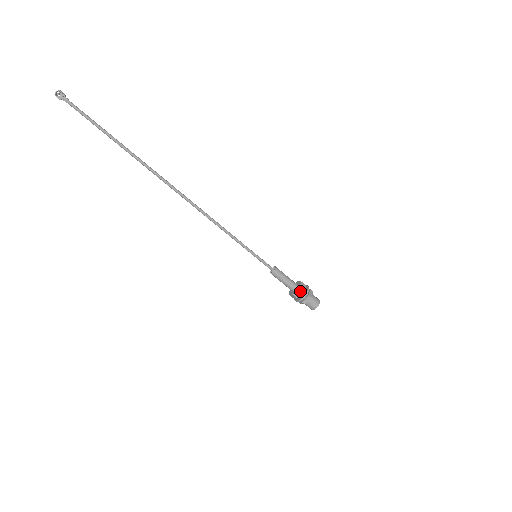
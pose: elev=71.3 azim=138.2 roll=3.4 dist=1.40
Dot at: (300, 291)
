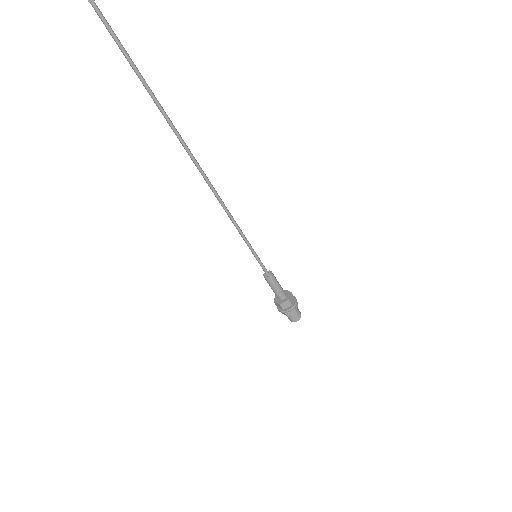
Dot at: (288, 303)
